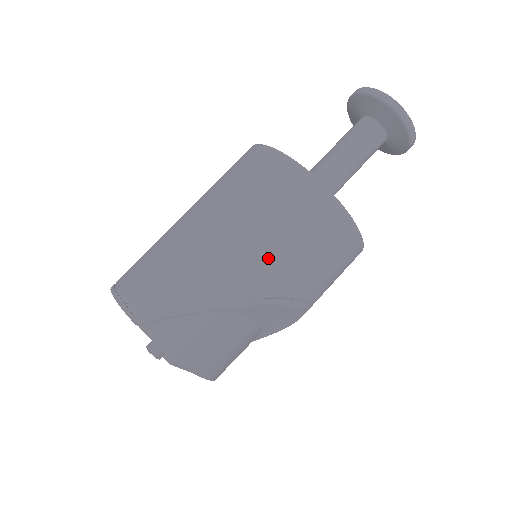
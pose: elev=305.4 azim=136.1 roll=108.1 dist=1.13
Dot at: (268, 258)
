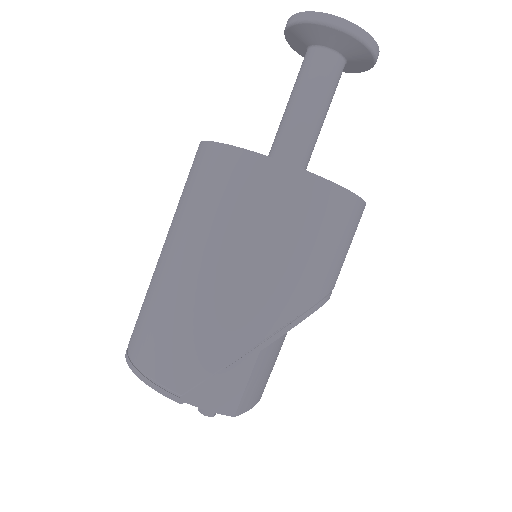
Dot at: (287, 280)
